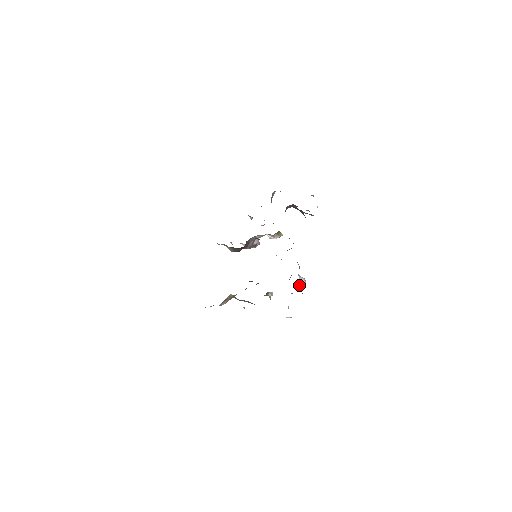
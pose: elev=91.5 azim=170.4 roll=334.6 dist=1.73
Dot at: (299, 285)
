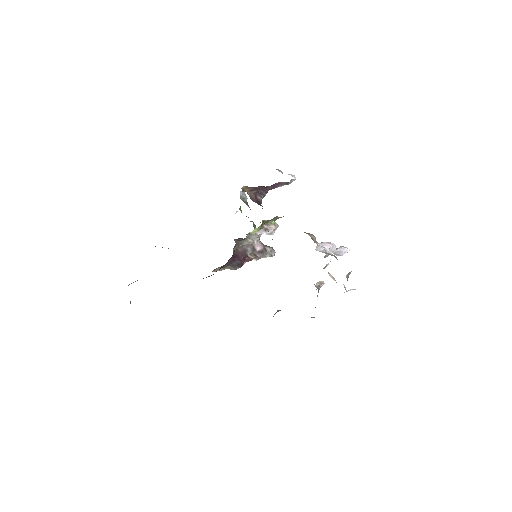
Dot at: (319, 249)
